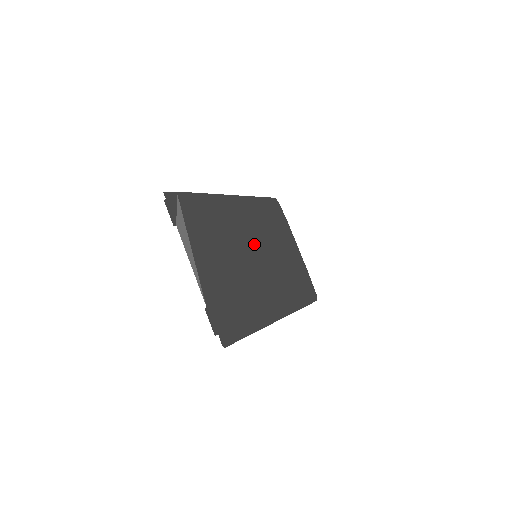
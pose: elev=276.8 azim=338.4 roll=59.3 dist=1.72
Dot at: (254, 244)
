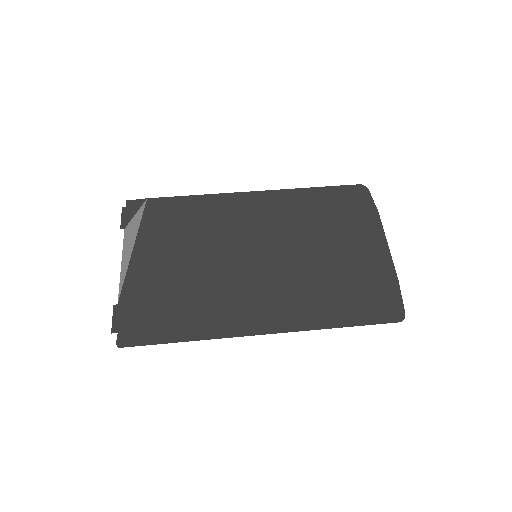
Dot at: (262, 242)
